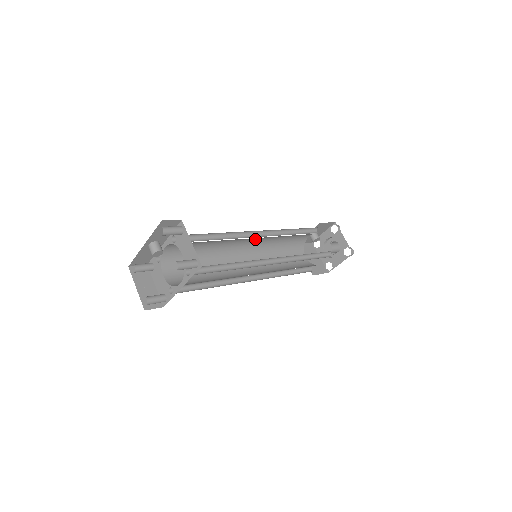
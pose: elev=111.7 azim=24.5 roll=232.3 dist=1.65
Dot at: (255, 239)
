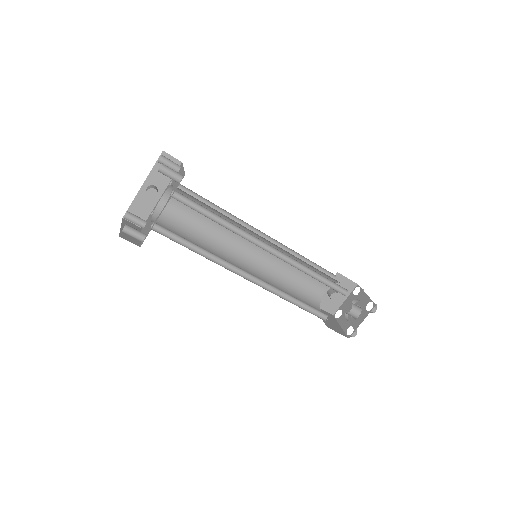
Dot at: (260, 250)
